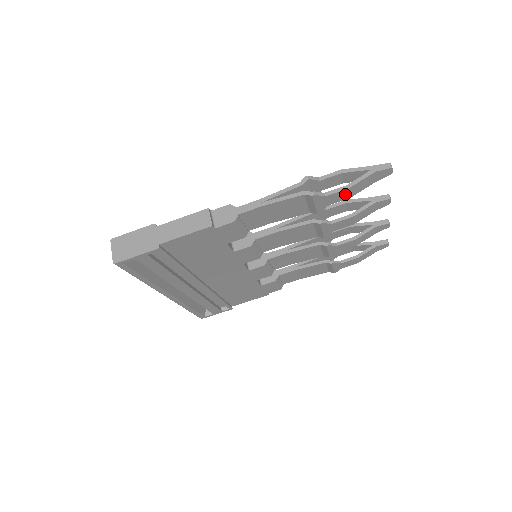
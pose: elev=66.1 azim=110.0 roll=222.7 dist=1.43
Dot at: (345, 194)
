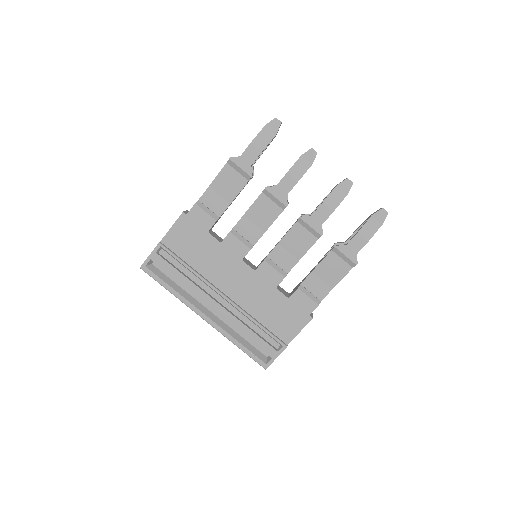
Dot at: (254, 149)
